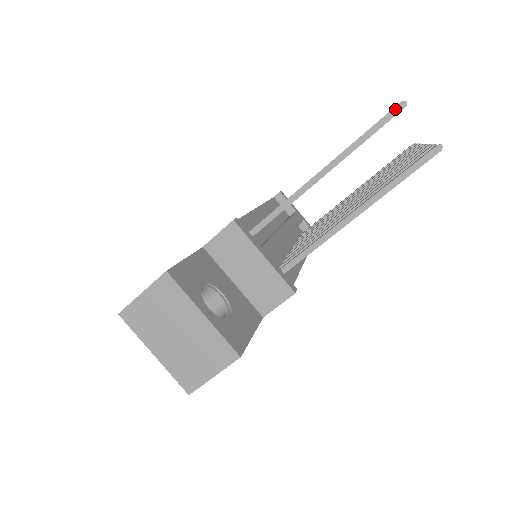
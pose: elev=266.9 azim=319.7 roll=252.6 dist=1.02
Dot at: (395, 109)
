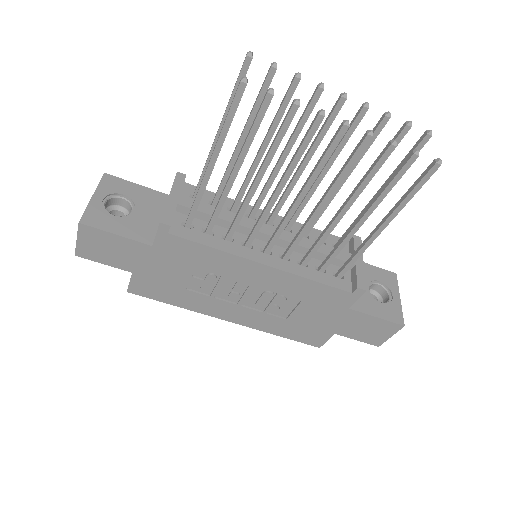
Dot at: (244, 61)
